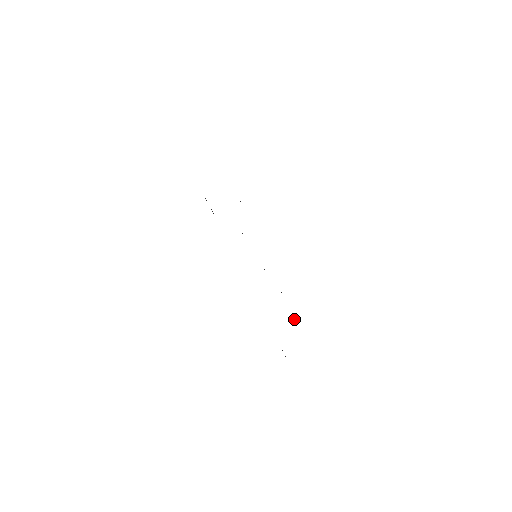
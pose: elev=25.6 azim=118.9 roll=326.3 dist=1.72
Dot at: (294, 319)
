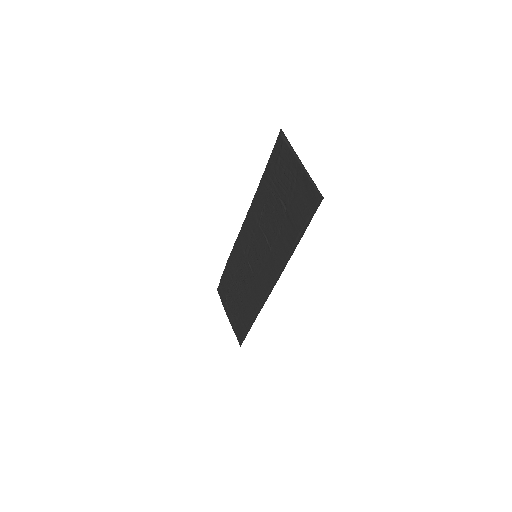
Dot at: (227, 295)
